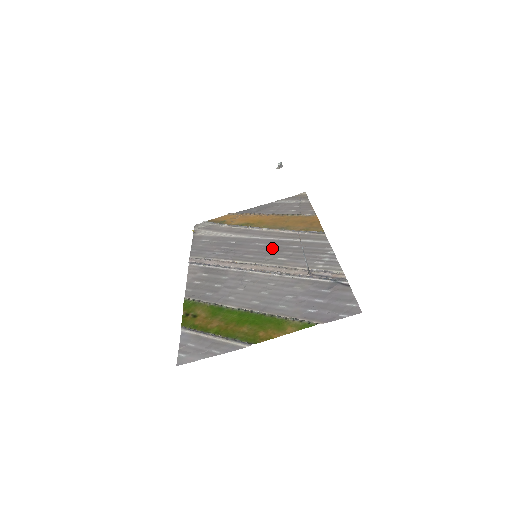
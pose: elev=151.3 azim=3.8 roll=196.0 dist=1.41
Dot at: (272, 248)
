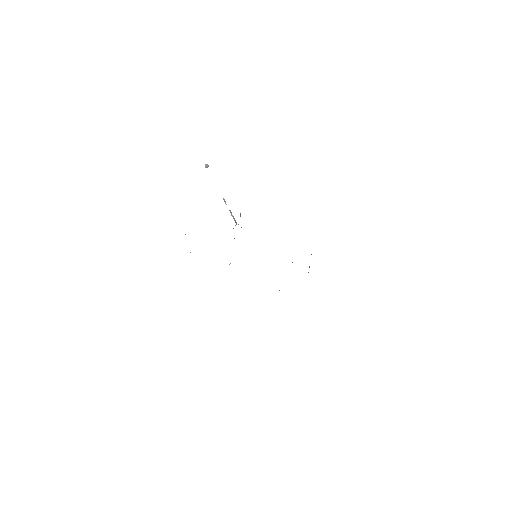
Dot at: occluded
